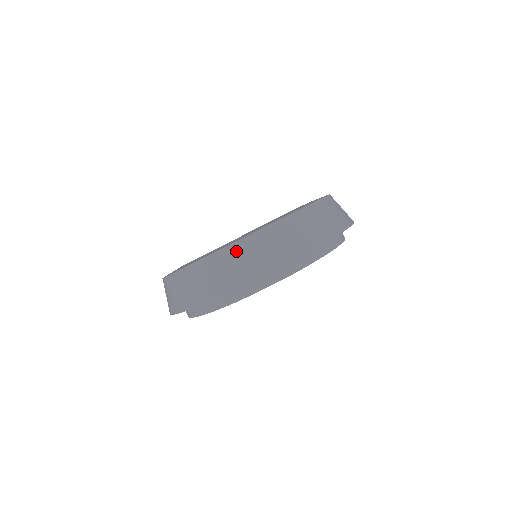
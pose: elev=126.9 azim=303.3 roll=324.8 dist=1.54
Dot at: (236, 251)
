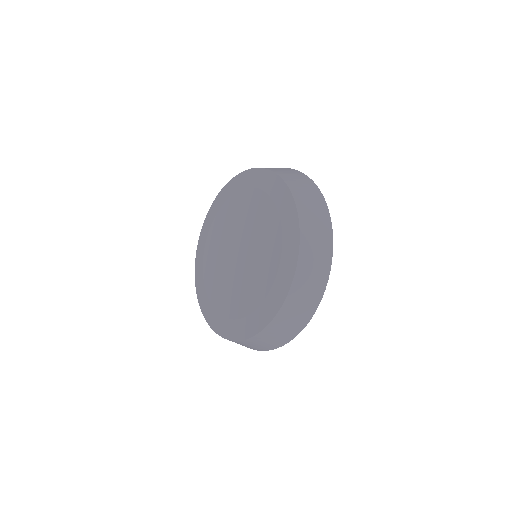
Dot at: (270, 331)
